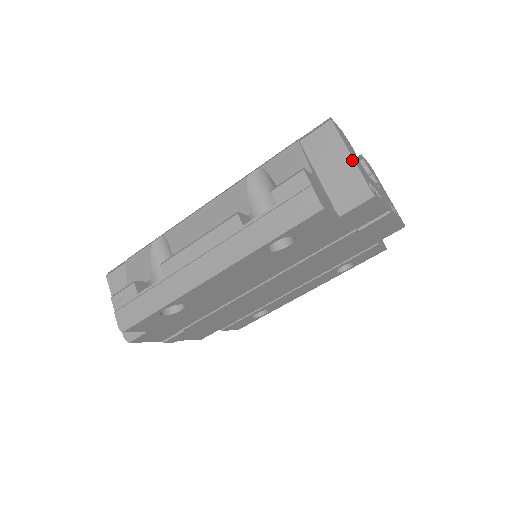
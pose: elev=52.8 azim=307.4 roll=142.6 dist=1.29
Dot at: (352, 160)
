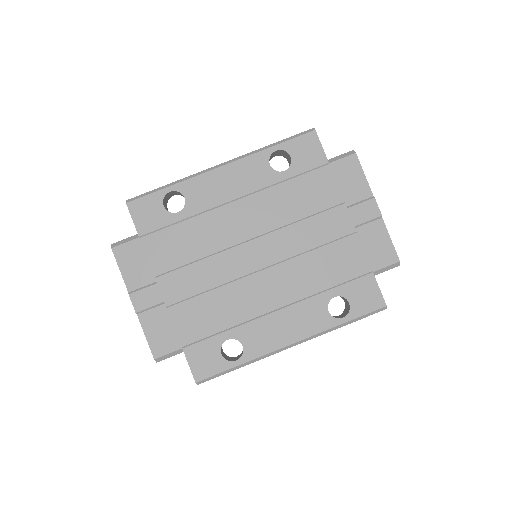
Dot at: occluded
